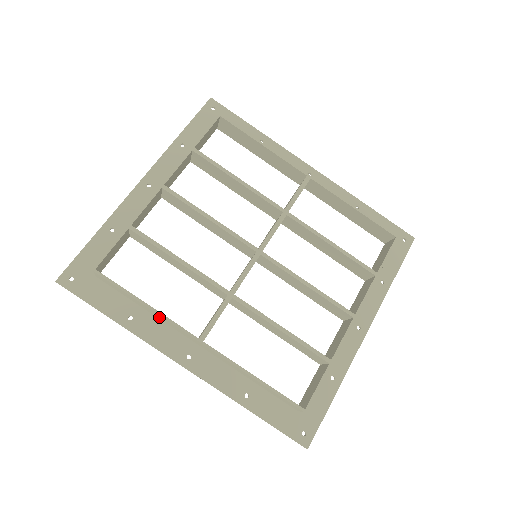
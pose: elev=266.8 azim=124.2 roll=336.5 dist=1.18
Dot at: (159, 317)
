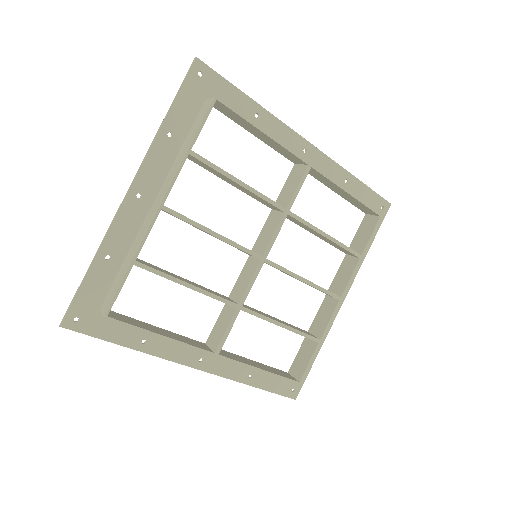
Dot at: occluded
